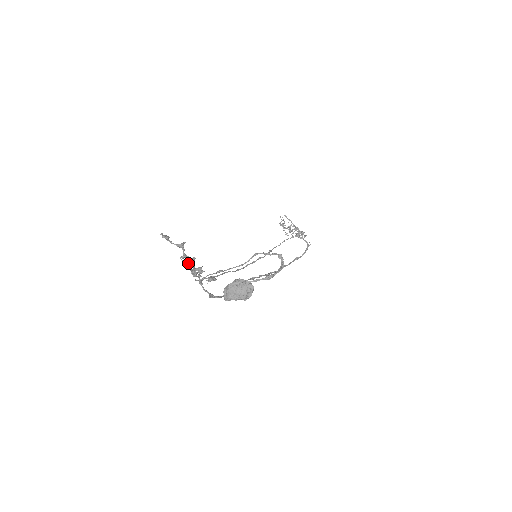
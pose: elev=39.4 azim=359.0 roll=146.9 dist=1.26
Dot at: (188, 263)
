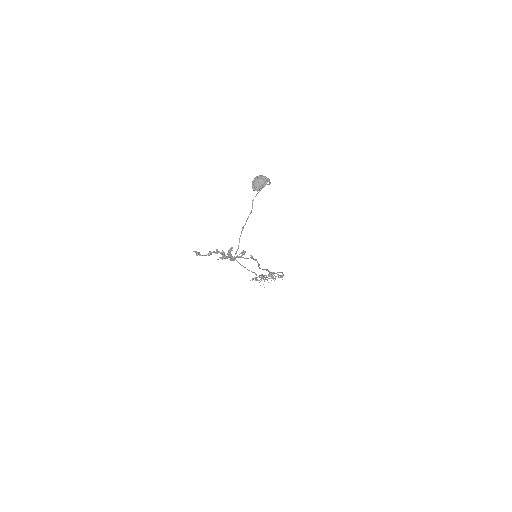
Dot at: (222, 257)
